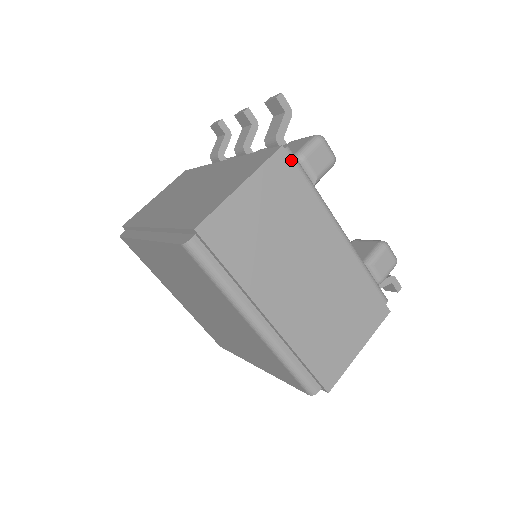
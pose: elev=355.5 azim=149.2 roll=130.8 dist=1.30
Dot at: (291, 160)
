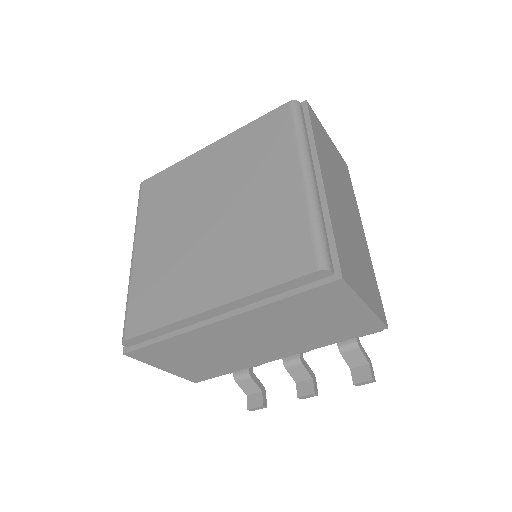
Dot at: (349, 174)
